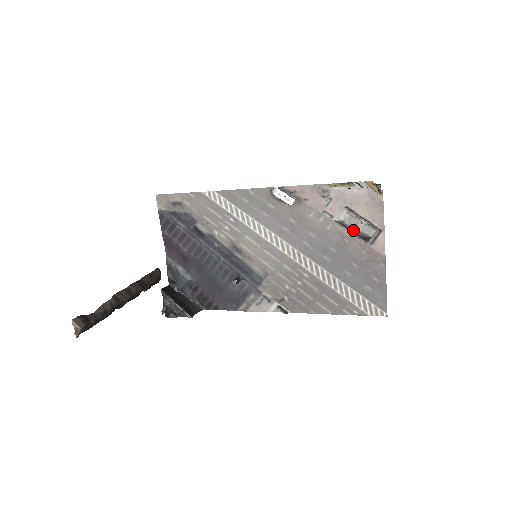
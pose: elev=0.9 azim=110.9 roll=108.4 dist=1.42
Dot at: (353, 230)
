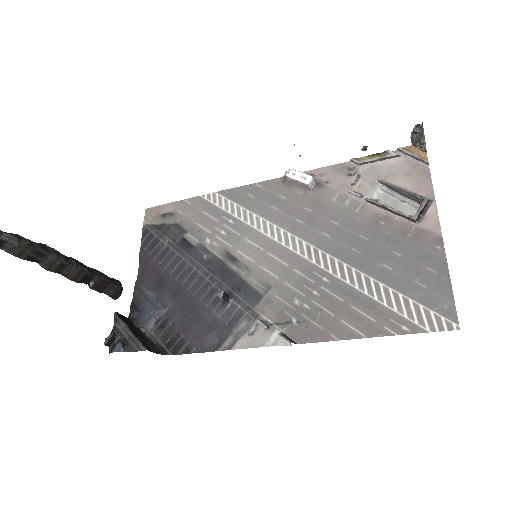
Dot at: (391, 211)
